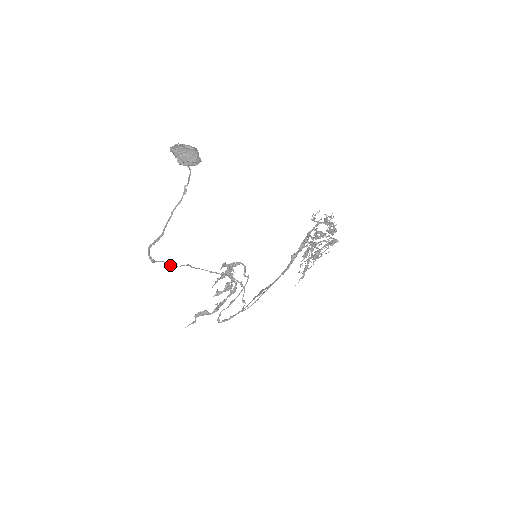
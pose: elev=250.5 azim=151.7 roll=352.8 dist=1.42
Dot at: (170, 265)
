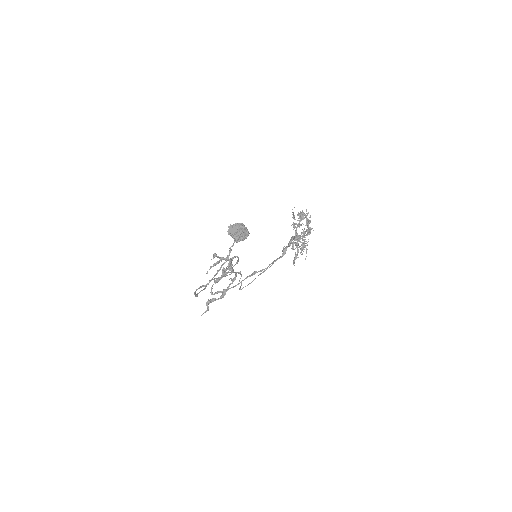
Dot at: occluded
